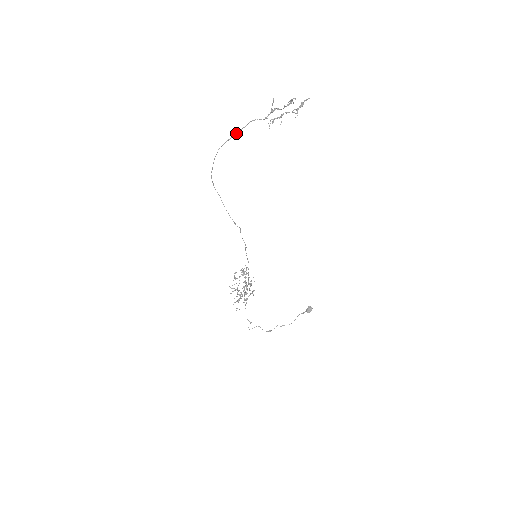
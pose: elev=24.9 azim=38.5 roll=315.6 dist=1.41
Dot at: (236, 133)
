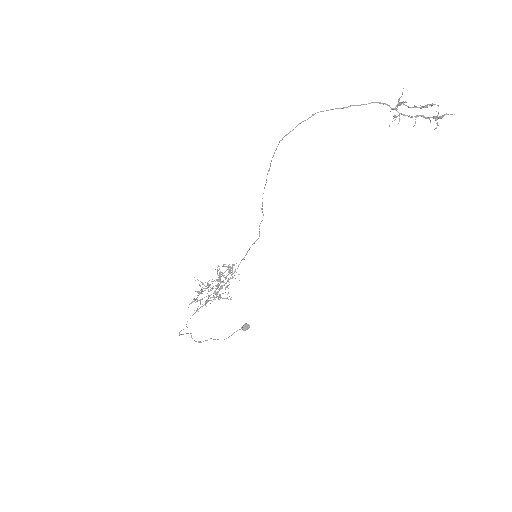
Dot at: (350, 105)
